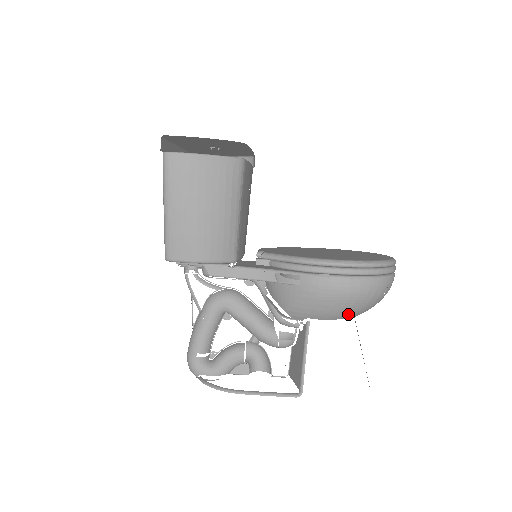
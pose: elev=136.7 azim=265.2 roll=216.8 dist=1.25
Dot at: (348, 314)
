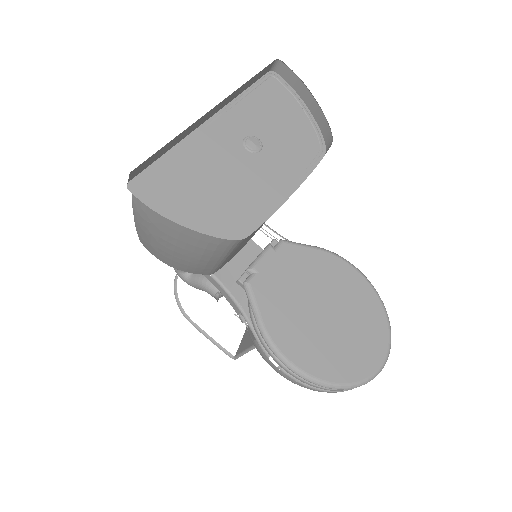
Dot at: occluded
